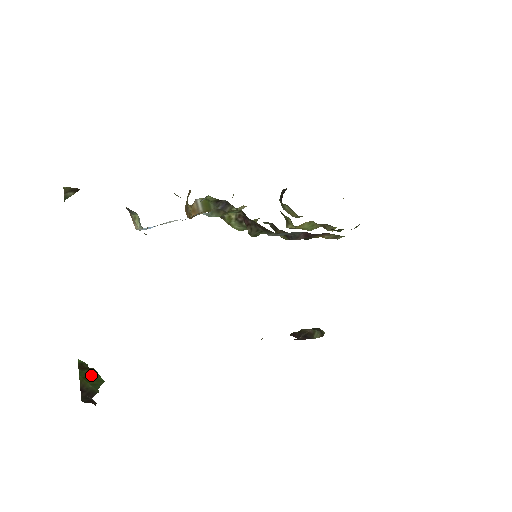
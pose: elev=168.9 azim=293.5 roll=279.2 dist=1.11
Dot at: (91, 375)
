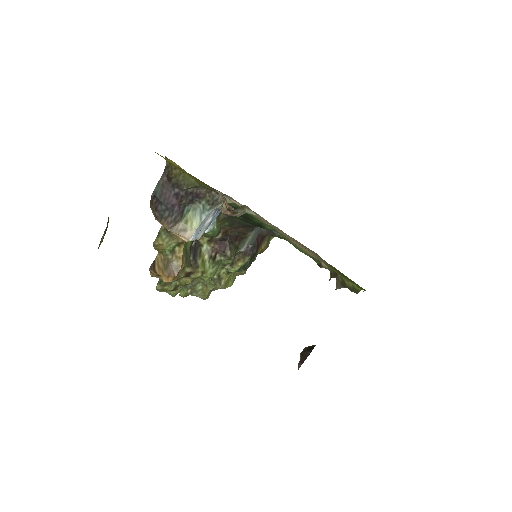
Dot at: occluded
